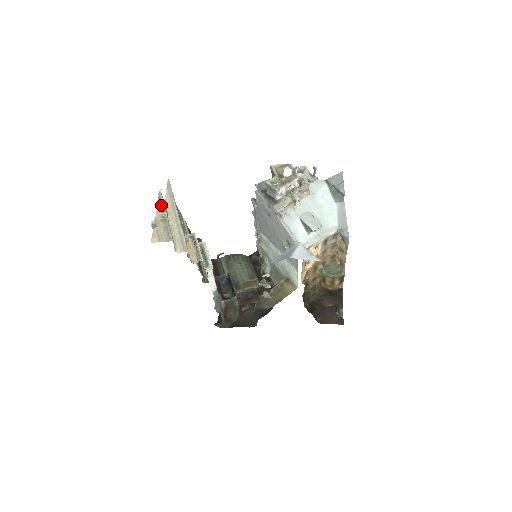
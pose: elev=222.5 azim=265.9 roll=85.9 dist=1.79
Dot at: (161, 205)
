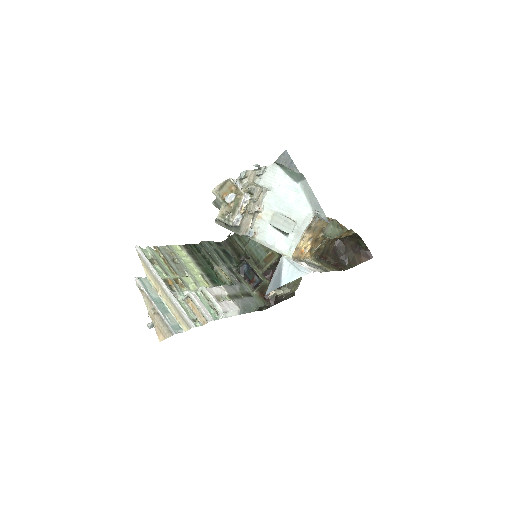
Dot at: (145, 296)
